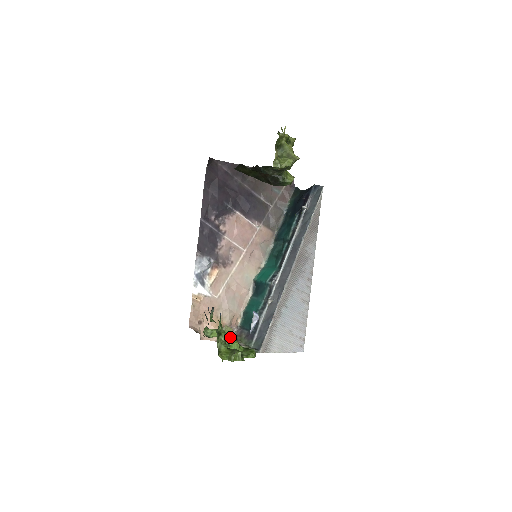
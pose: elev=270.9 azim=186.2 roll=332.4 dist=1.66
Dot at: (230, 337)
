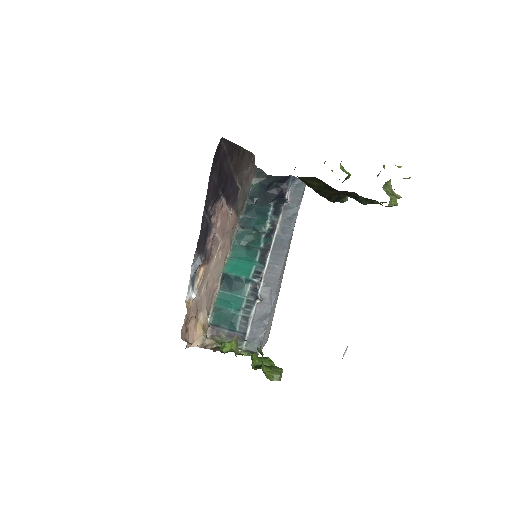
Dot at: occluded
